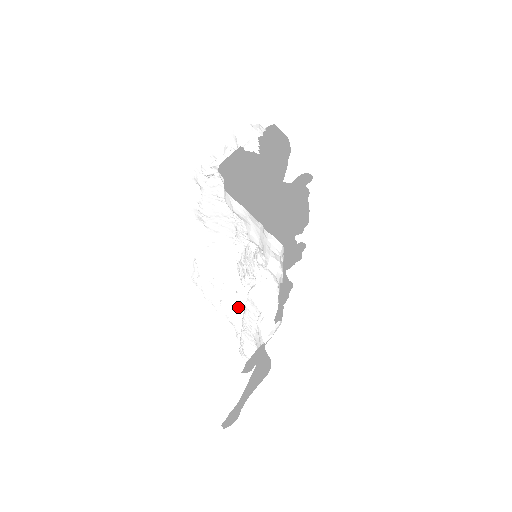
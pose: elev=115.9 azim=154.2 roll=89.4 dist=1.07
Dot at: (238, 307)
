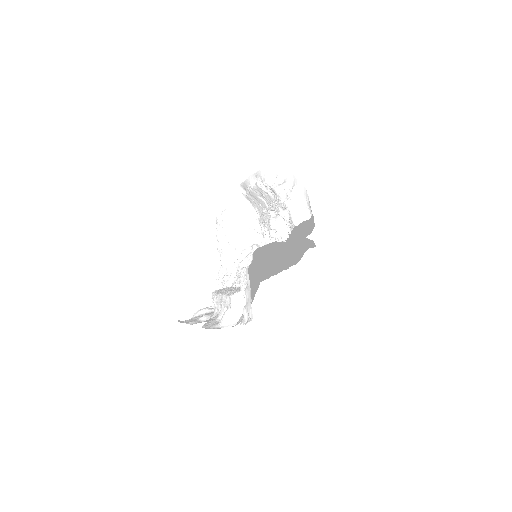
Dot at: (230, 258)
